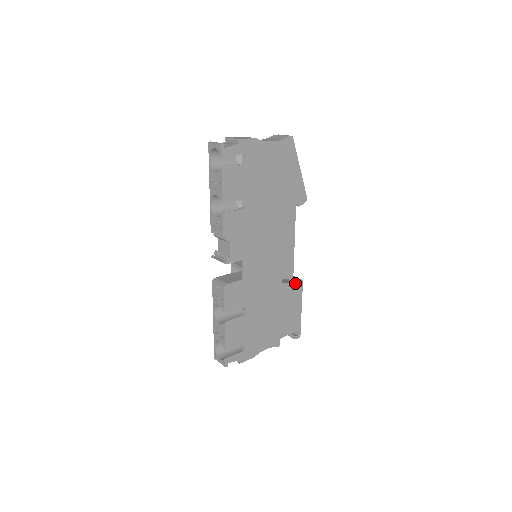
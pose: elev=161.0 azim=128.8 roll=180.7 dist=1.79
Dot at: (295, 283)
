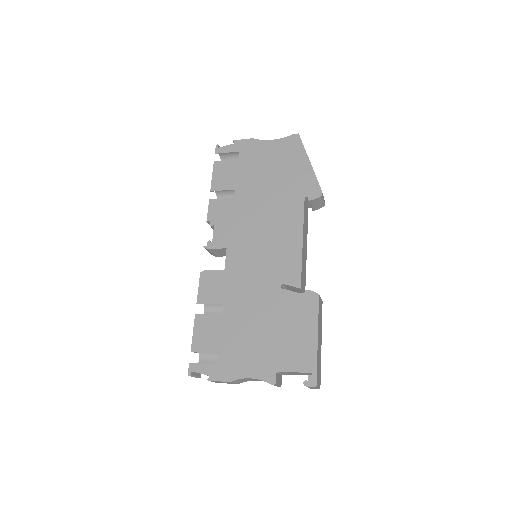
Dot at: (305, 295)
